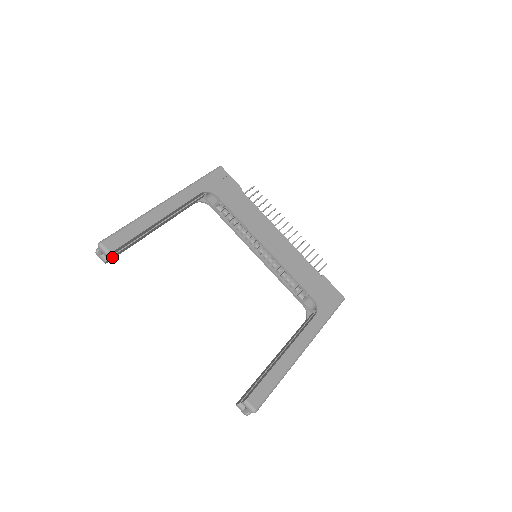
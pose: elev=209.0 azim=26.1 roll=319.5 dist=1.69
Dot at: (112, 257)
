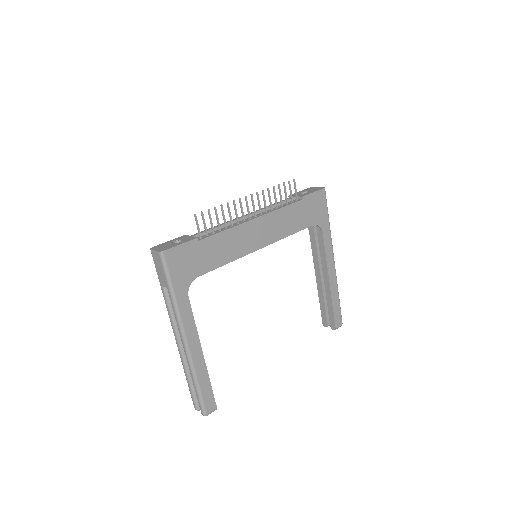
Dot at: occluded
